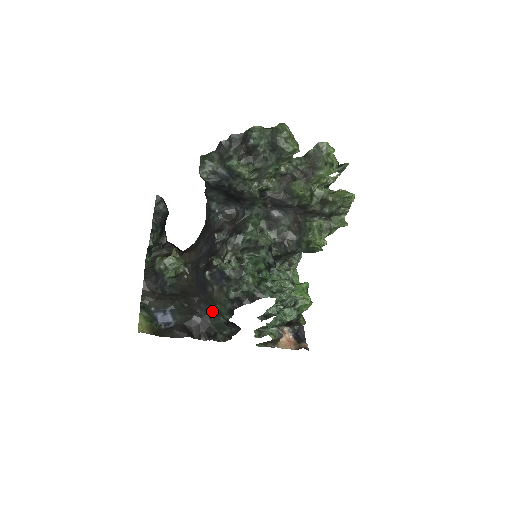
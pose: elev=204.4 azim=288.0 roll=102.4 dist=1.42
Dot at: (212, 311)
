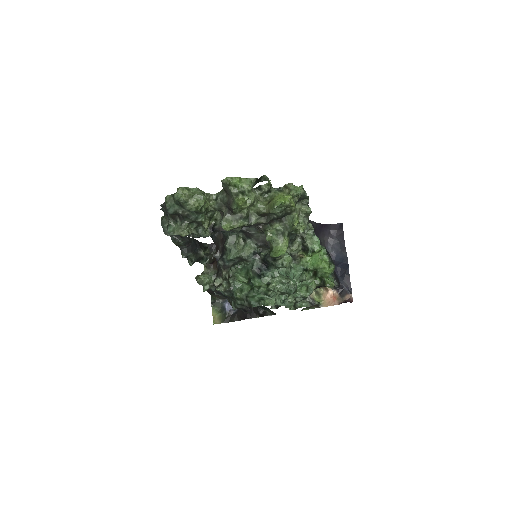
Dot at: occluded
